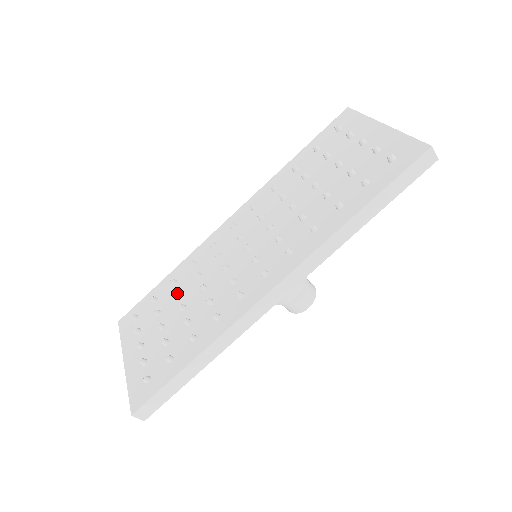
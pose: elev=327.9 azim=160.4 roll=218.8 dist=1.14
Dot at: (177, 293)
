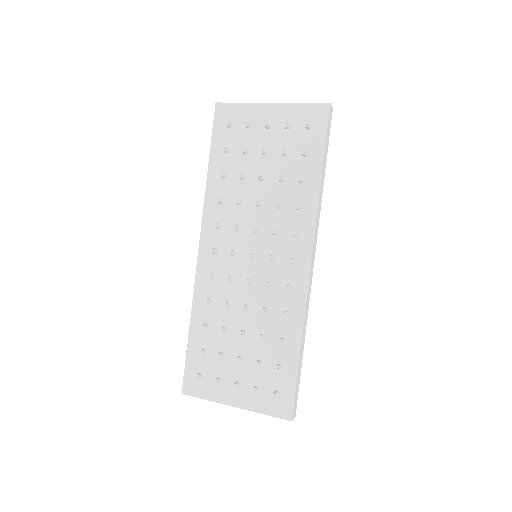
Dot at: (224, 329)
